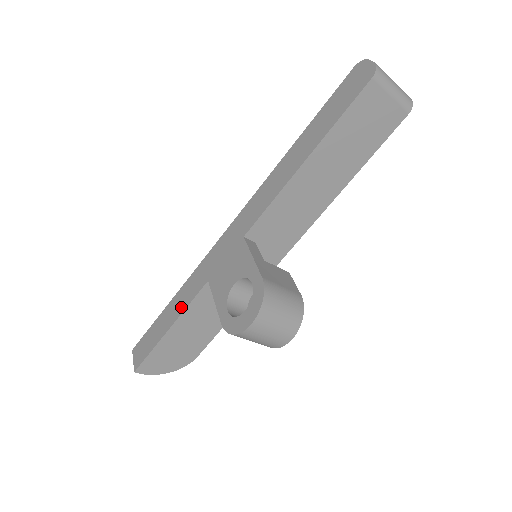
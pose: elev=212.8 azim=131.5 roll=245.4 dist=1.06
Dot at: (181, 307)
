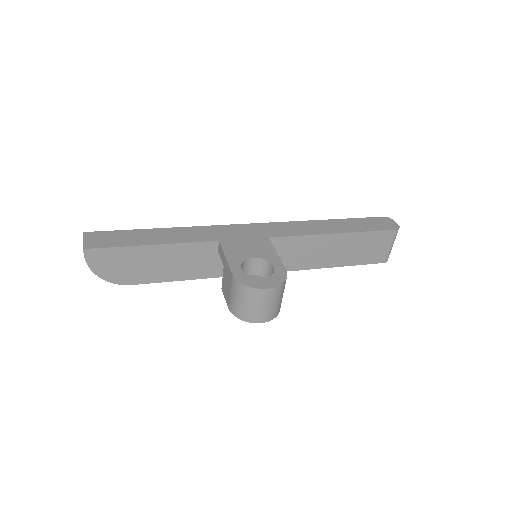
Dot at: (177, 239)
